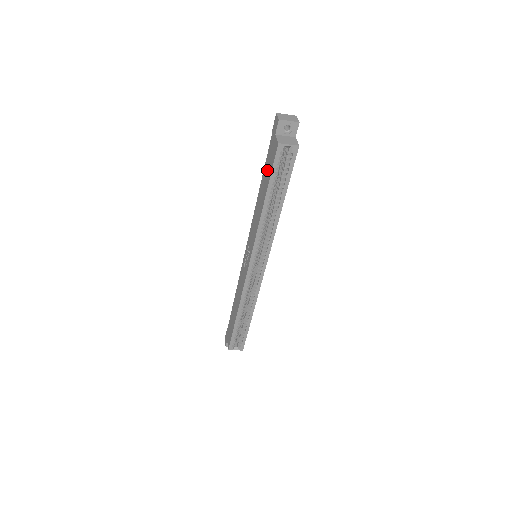
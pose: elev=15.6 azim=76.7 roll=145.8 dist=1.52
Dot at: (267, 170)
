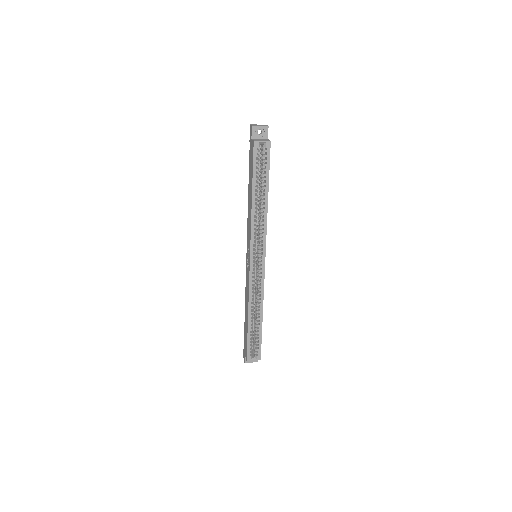
Dot at: (250, 170)
